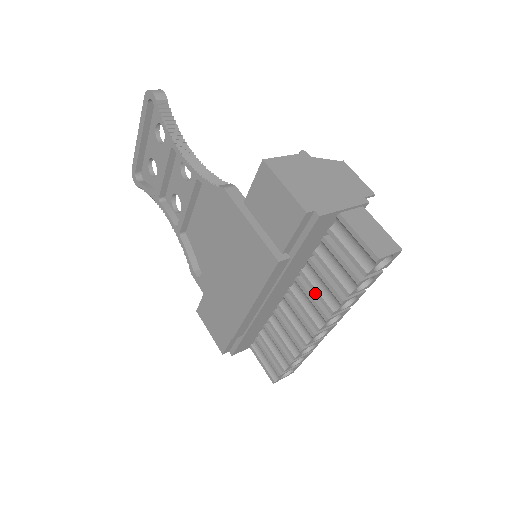
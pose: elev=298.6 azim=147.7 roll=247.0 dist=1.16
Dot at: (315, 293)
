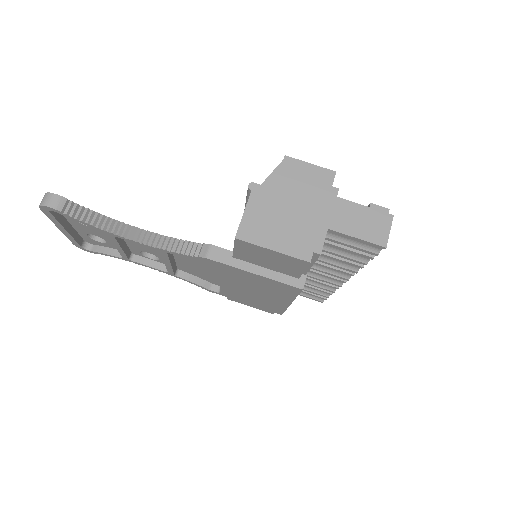
Dot at: (332, 266)
